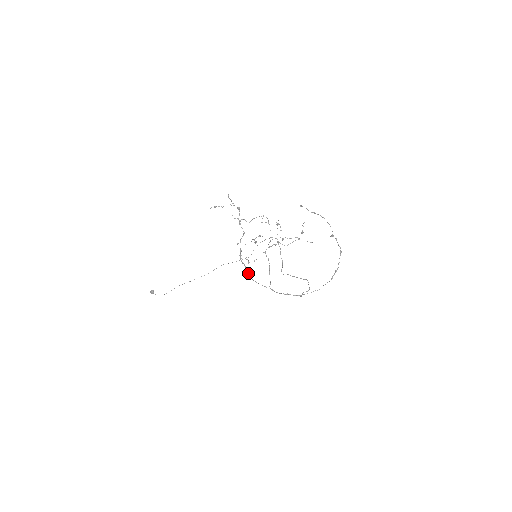
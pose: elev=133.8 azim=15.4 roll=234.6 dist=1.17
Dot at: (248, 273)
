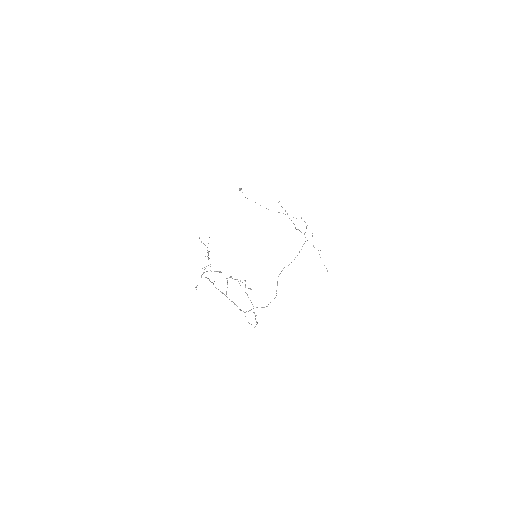
Dot at: occluded
